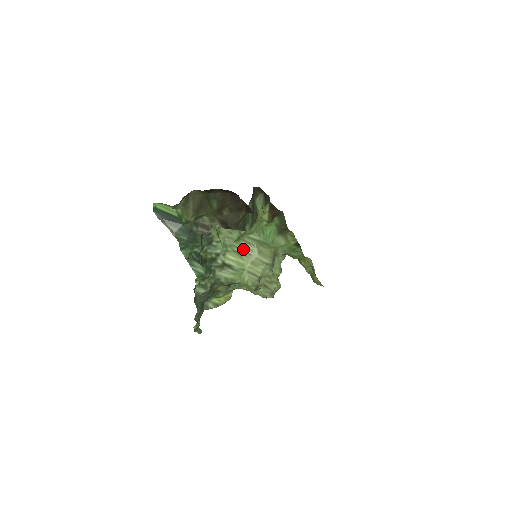
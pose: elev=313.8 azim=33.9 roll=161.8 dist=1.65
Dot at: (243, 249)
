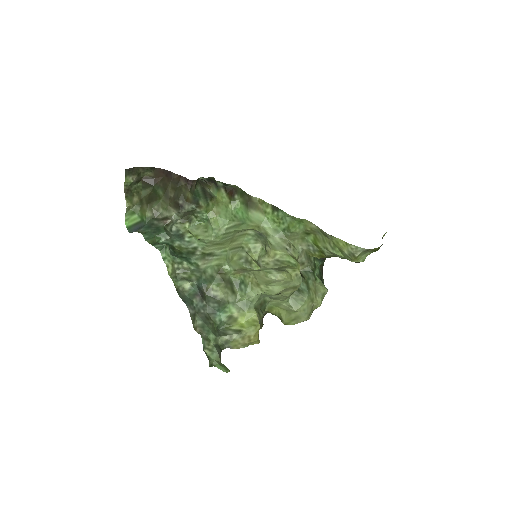
Dot at: (224, 240)
